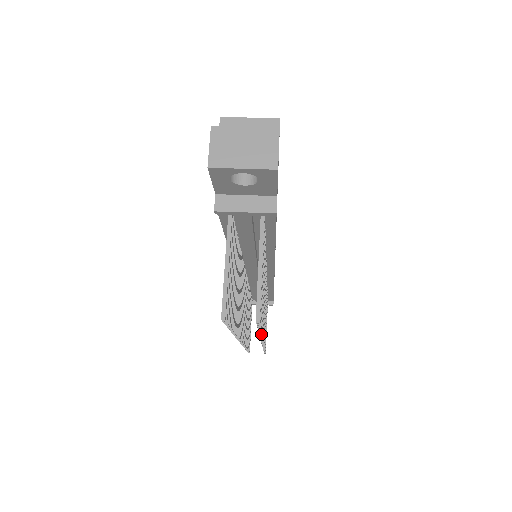
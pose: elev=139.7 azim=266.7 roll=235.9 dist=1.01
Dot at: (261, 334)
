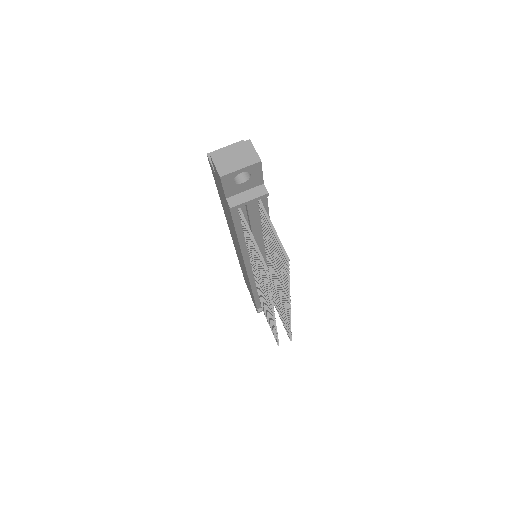
Dot at: occluded
